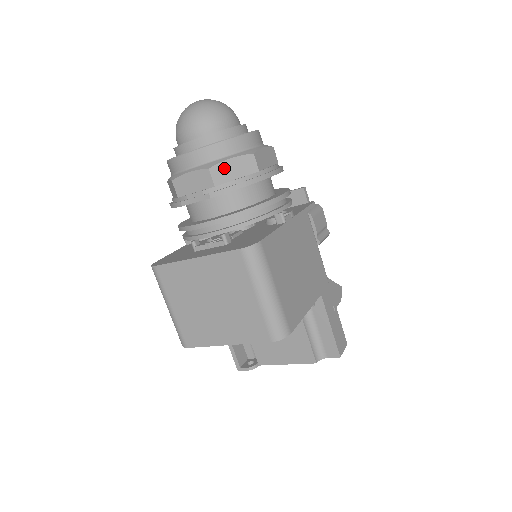
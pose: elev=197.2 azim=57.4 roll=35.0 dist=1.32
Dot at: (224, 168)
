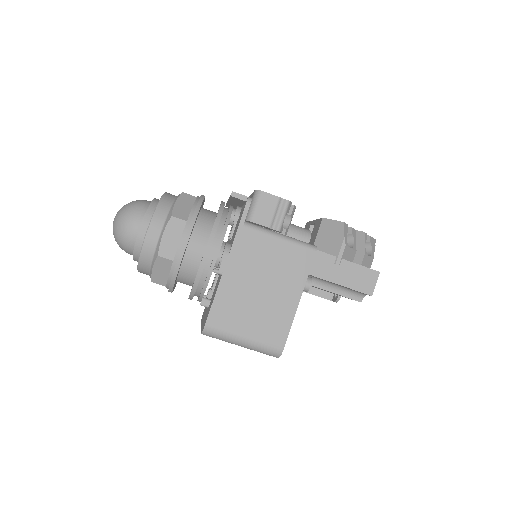
Dot at: (157, 275)
